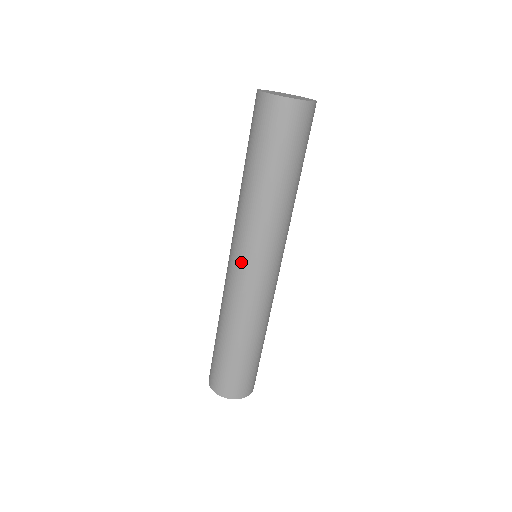
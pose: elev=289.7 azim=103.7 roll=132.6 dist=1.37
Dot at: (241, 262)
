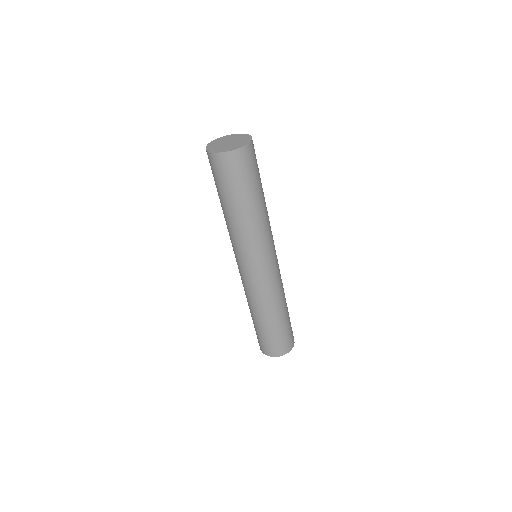
Dot at: (249, 268)
